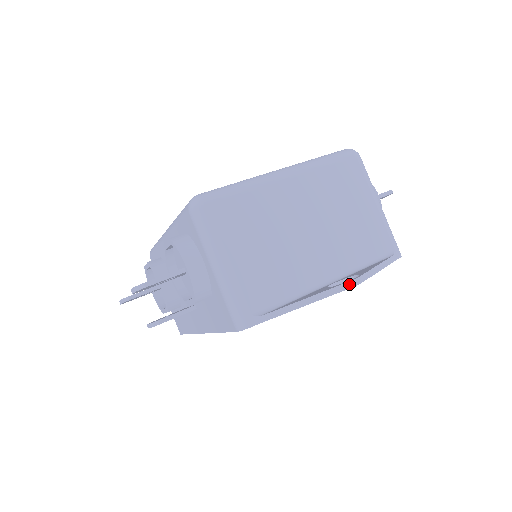
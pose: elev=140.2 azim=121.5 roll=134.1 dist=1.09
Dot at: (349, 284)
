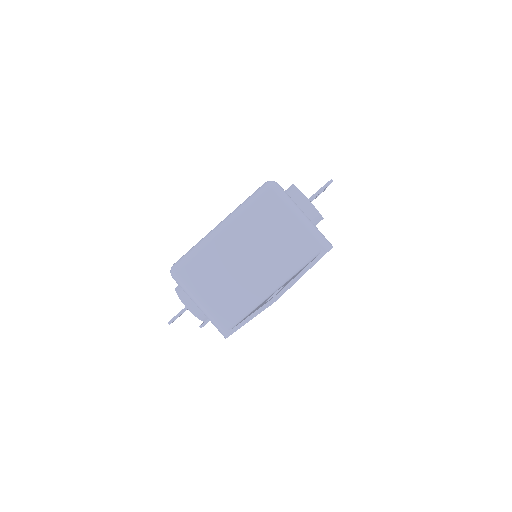
Dot at: (270, 302)
